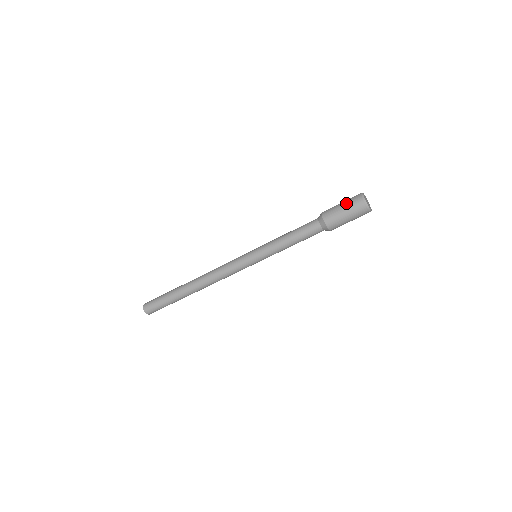
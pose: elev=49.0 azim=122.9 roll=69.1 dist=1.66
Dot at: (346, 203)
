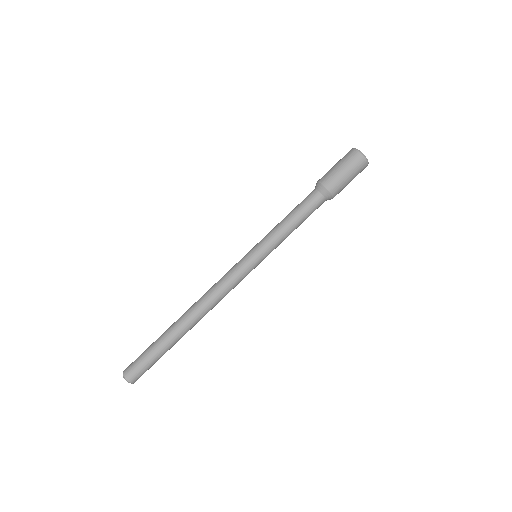
Dot at: (339, 161)
